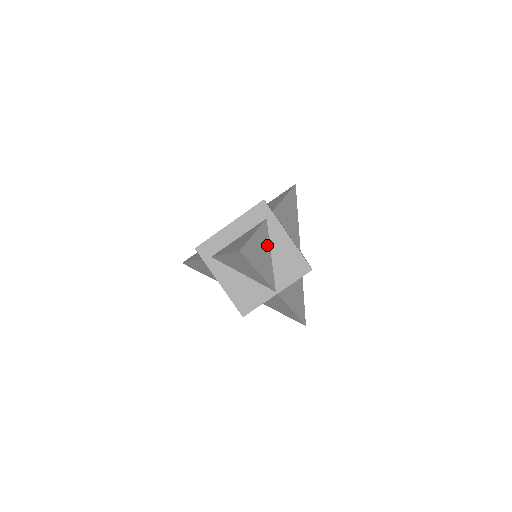
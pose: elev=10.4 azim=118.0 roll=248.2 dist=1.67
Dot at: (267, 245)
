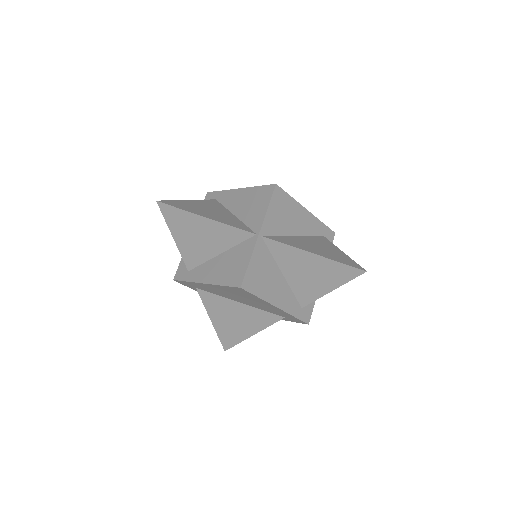
Dot at: (223, 210)
